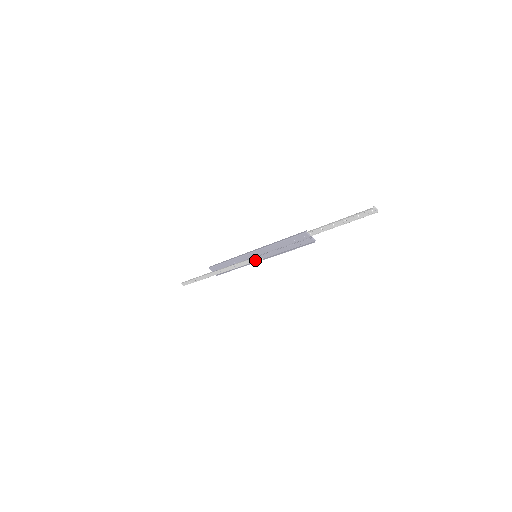
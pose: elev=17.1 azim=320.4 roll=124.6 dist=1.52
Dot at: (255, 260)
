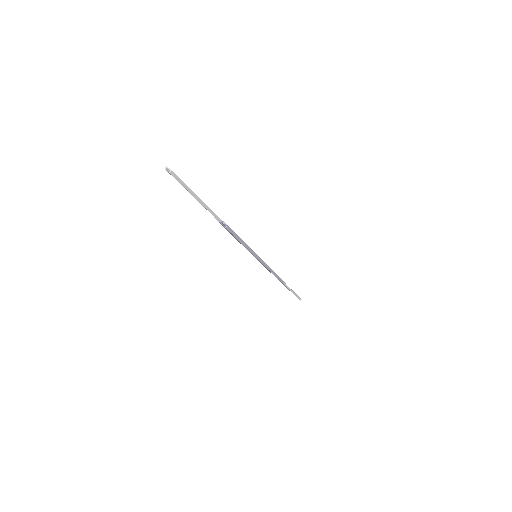
Dot at: occluded
